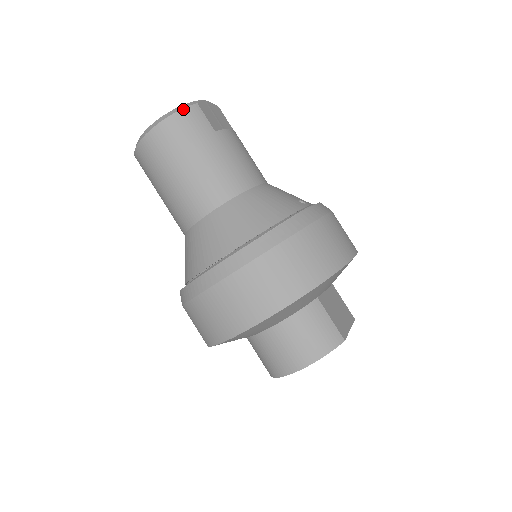
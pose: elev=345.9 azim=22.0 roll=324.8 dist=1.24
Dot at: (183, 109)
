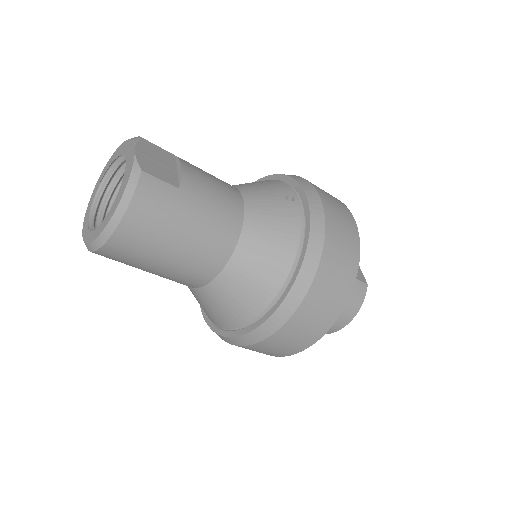
Dot at: (135, 191)
